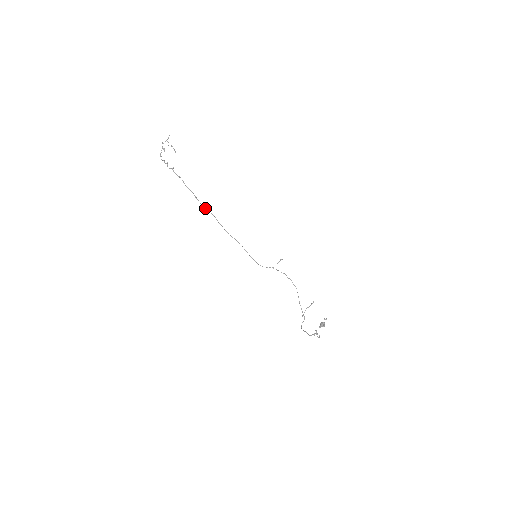
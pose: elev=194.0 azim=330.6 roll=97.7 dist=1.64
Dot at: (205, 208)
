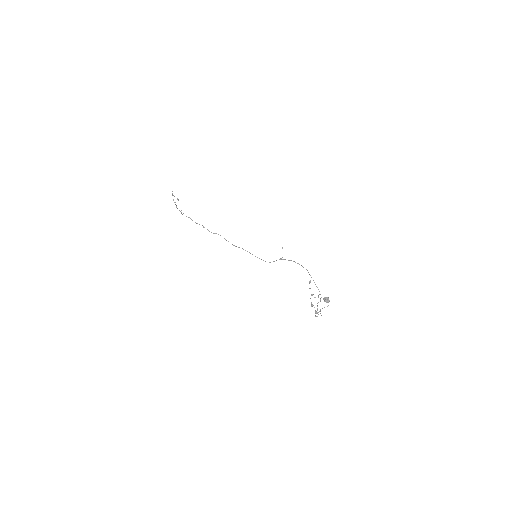
Dot at: (213, 233)
